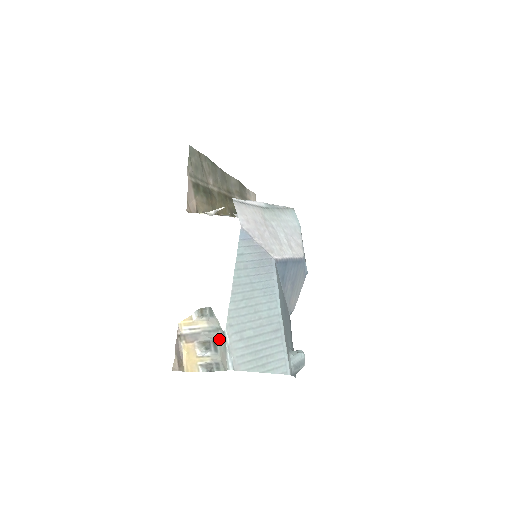
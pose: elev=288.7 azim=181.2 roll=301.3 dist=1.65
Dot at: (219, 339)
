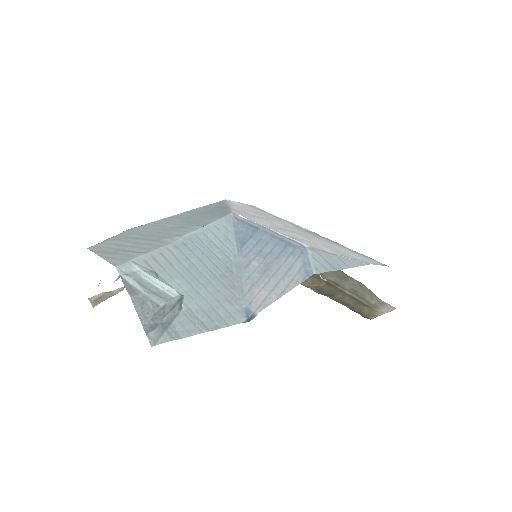
Dot at: occluded
